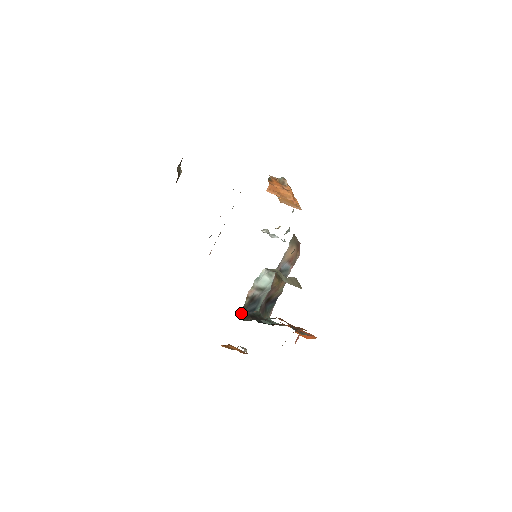
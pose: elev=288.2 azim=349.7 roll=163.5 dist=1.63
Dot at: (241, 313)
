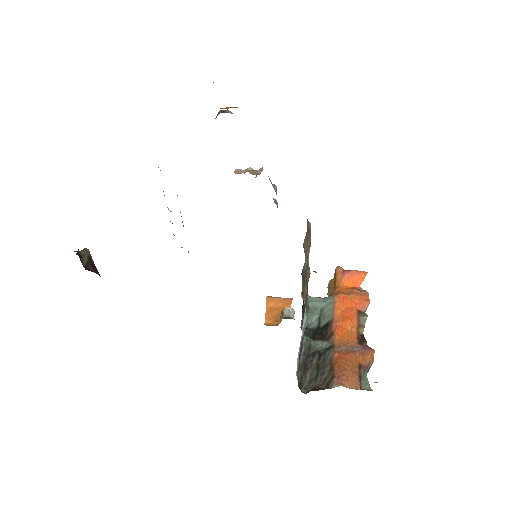
Dot at: (298, 386)
